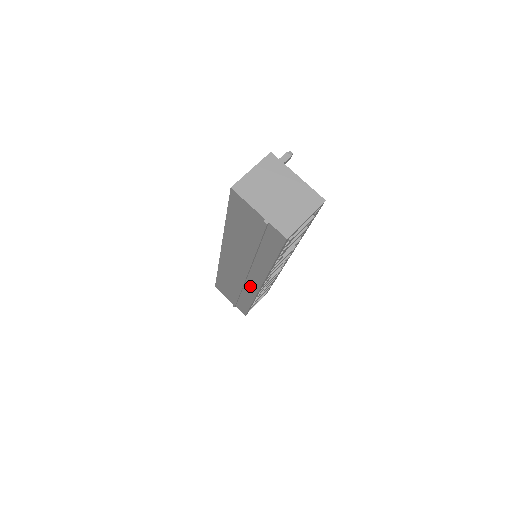
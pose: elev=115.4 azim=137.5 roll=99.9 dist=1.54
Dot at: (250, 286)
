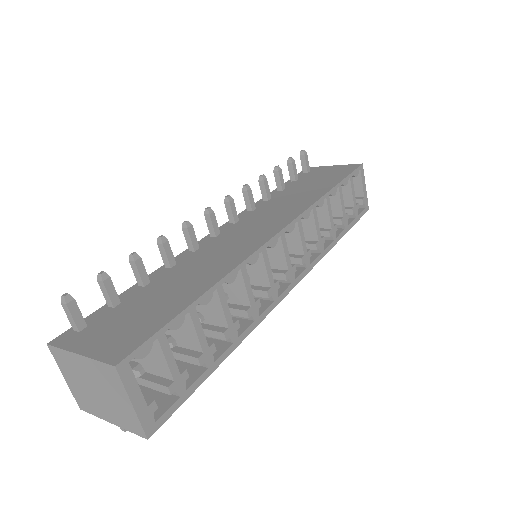
Dot at: occluded
